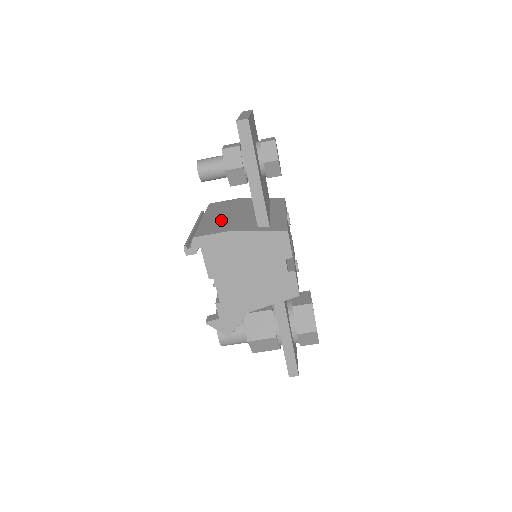
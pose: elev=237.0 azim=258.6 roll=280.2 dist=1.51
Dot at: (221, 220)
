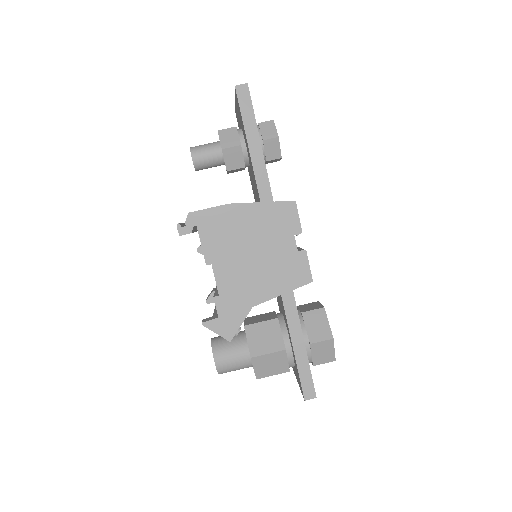
Dot at: occluded
